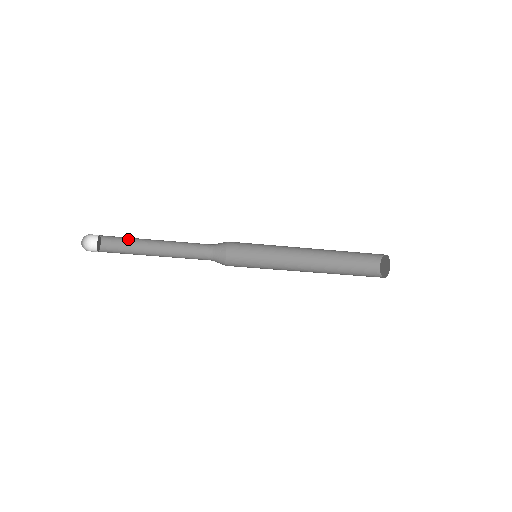
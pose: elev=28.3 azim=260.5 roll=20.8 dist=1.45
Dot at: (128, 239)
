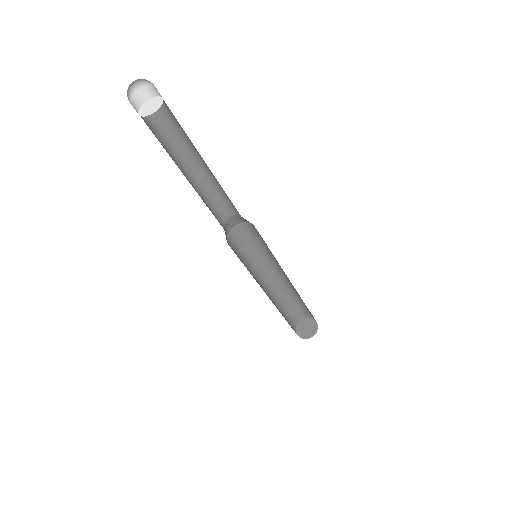
Dot at: (174, 133)
